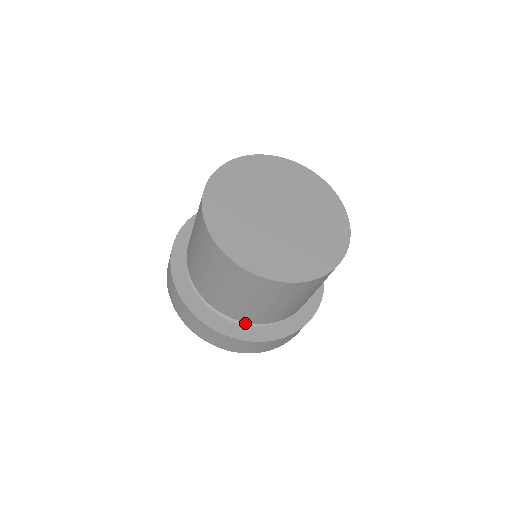
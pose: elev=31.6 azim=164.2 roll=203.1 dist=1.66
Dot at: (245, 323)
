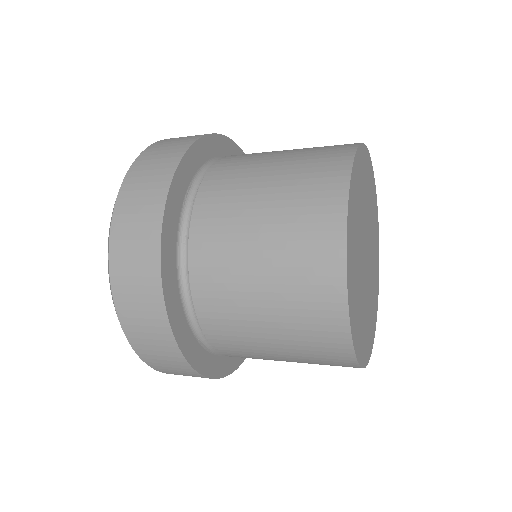
Dot at: occluded
